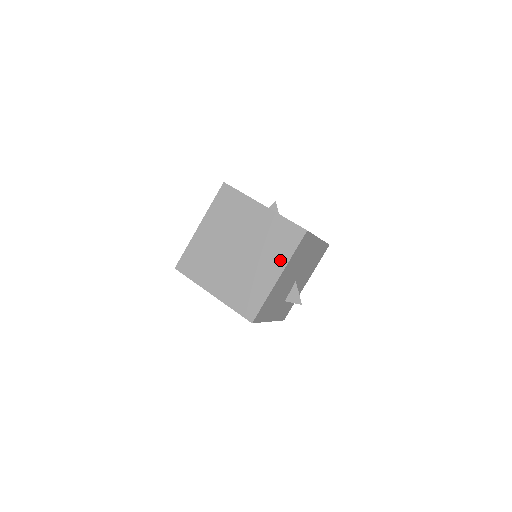
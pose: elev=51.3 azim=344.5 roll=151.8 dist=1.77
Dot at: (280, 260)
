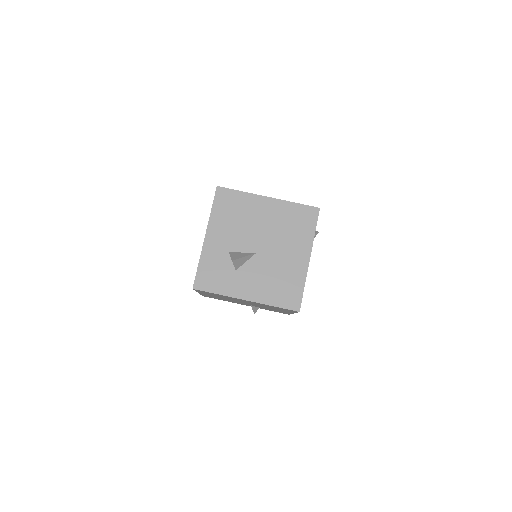
Dot at: occluded
